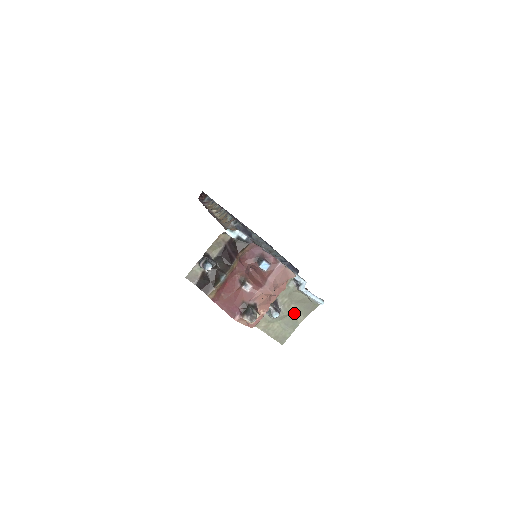
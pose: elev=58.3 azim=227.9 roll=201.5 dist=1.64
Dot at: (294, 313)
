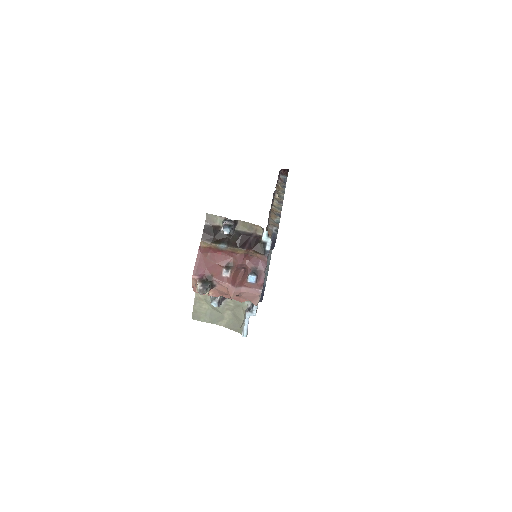
Dot at: (224, 316)
